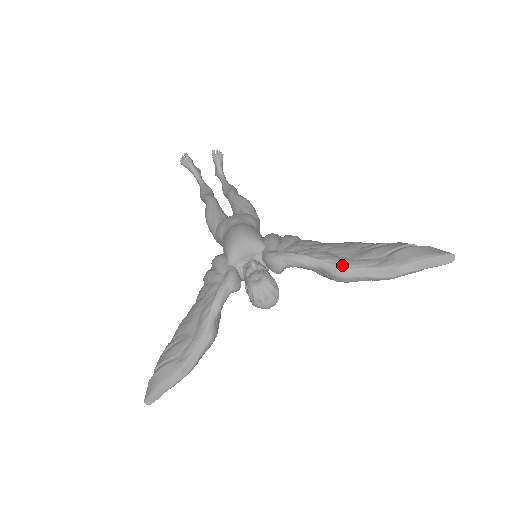
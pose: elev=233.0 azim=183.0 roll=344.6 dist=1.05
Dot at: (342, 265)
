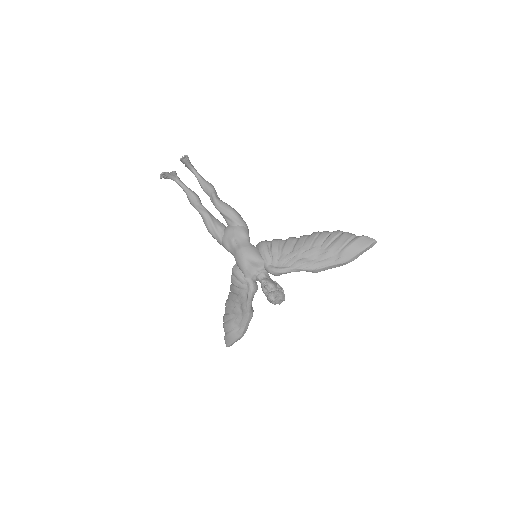
Dot at: (315, 268)
